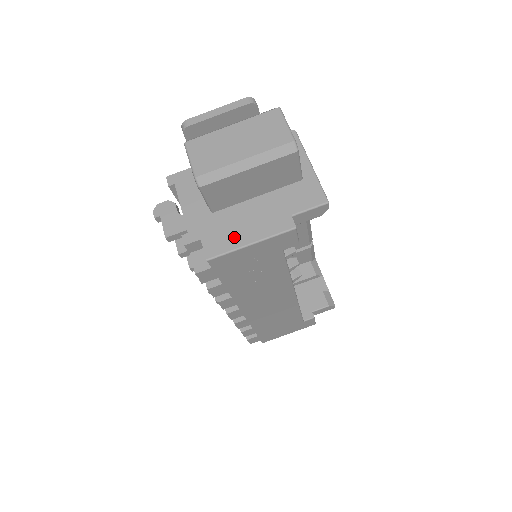
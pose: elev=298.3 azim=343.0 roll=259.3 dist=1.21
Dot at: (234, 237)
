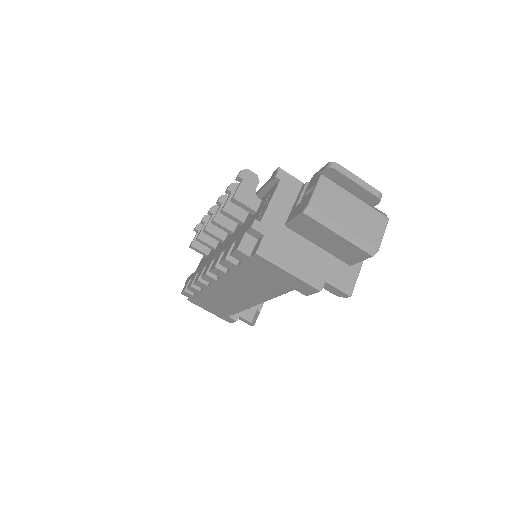
Dot at: (284, 256)
